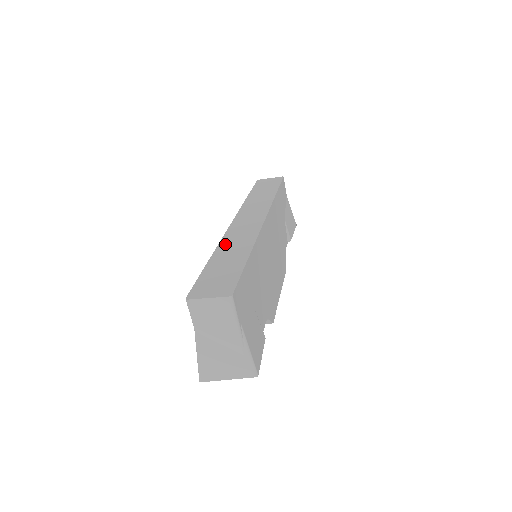
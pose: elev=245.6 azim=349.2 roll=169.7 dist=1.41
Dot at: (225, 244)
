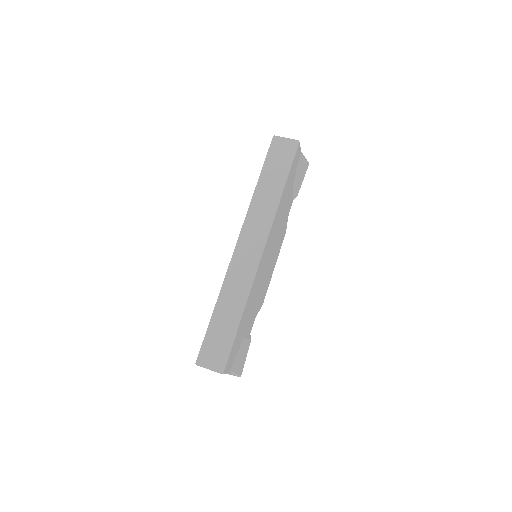
Dot at: (227, 289)
